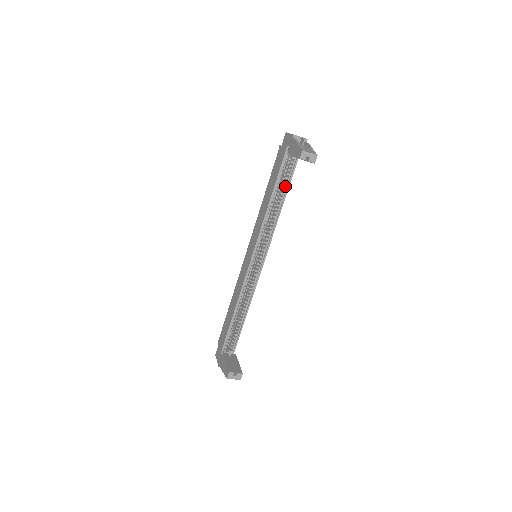
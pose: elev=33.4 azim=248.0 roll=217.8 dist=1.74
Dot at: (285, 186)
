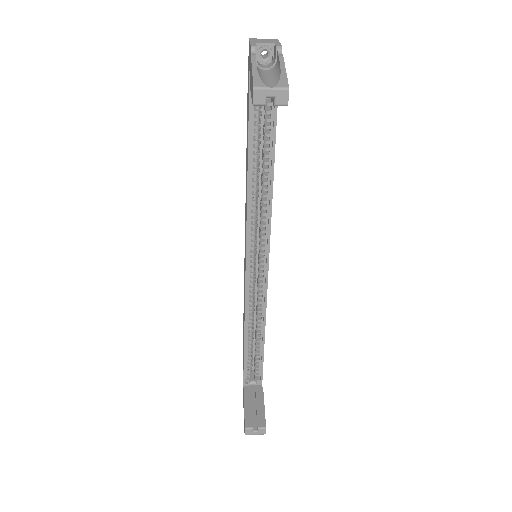
Dot at: (268, 142)
